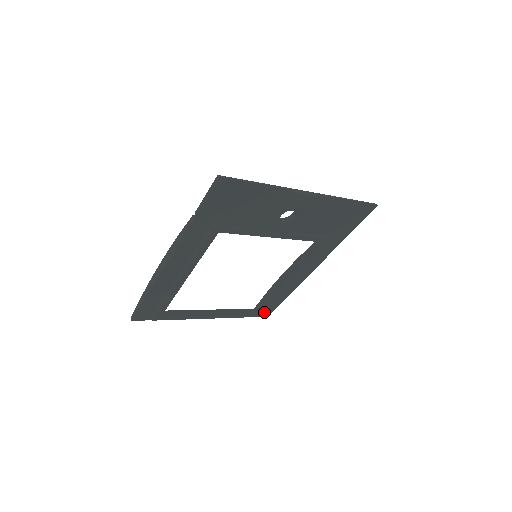
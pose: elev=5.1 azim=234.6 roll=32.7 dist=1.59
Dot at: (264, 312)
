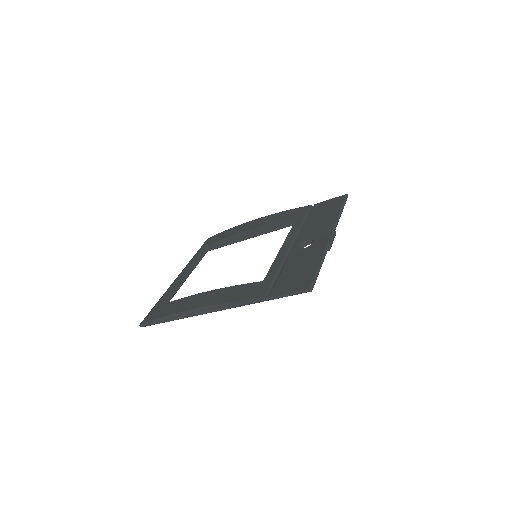
Dot at: occluded
